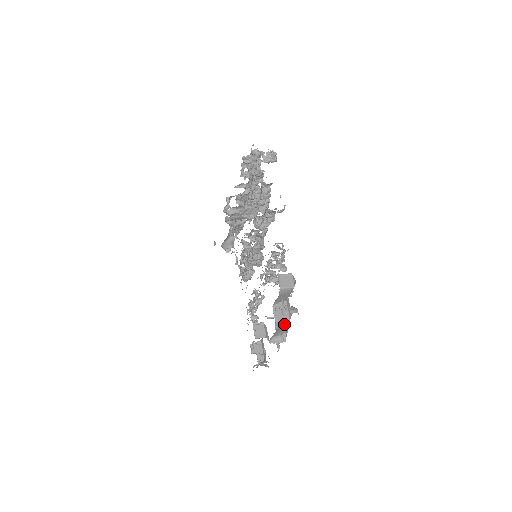
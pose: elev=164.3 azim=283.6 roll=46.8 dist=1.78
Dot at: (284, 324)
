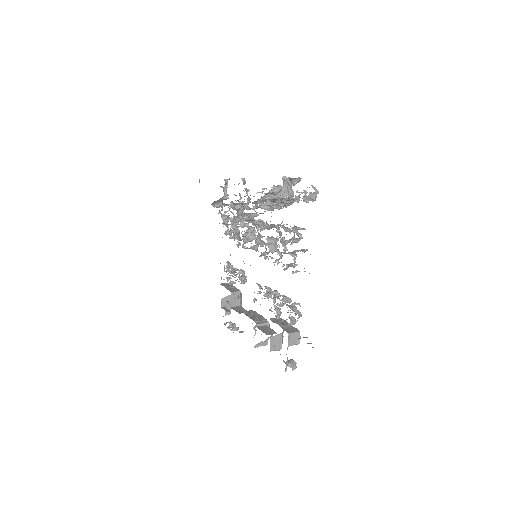
Dot at: (275, 350)
